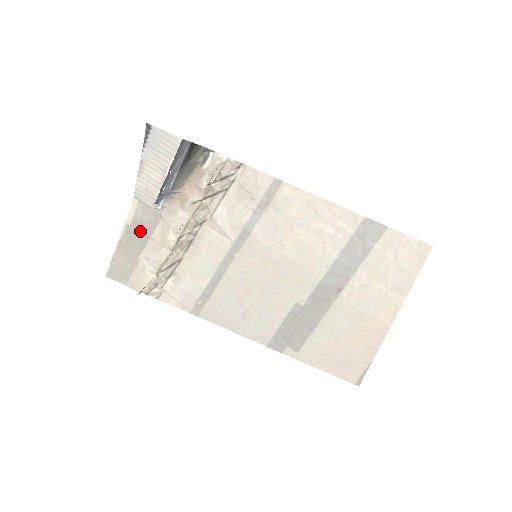
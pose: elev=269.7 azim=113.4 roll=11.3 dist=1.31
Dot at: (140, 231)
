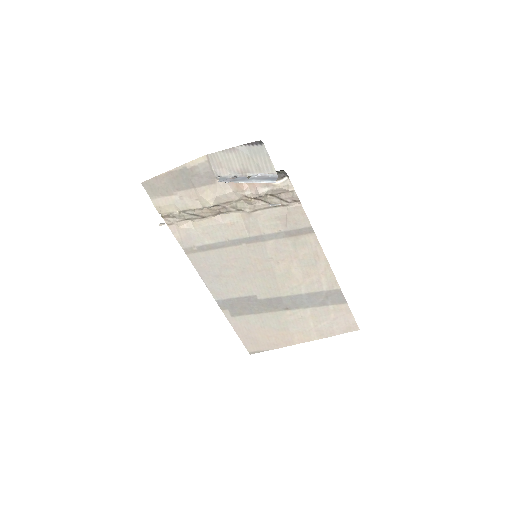
Dot at: (191, 178)
